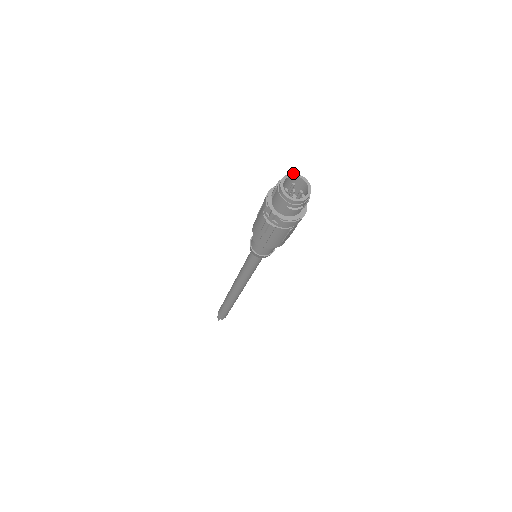
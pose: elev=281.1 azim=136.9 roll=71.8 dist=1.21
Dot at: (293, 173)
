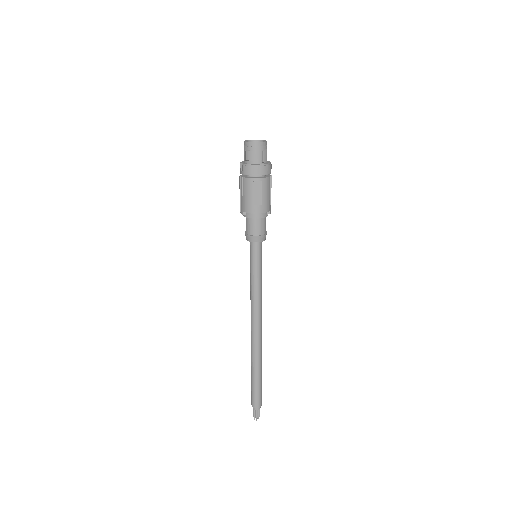
Dot at: (261, 140)
